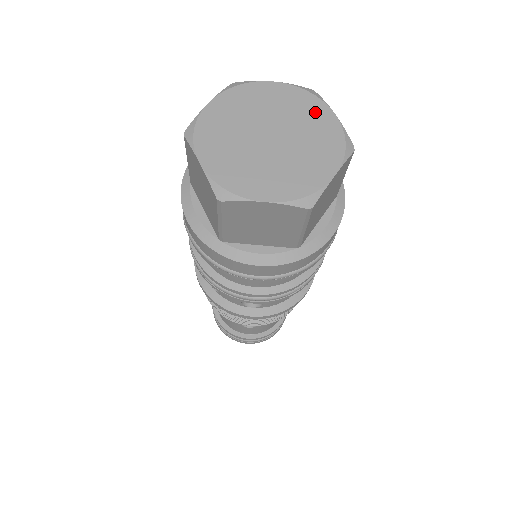
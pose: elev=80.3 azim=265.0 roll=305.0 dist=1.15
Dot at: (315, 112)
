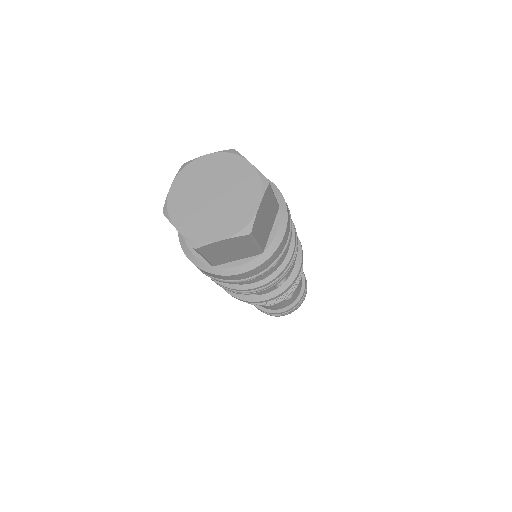
Dot at: (250, 197)
